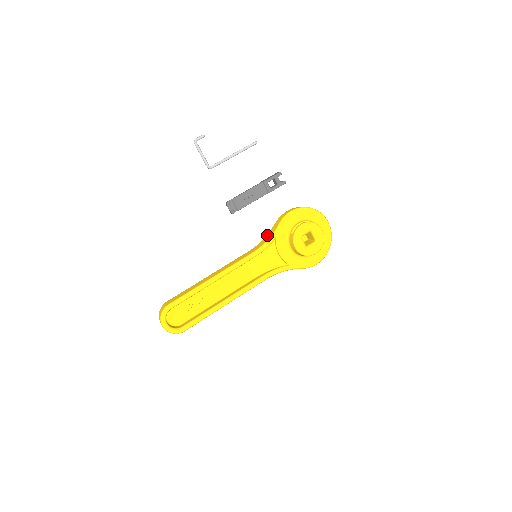
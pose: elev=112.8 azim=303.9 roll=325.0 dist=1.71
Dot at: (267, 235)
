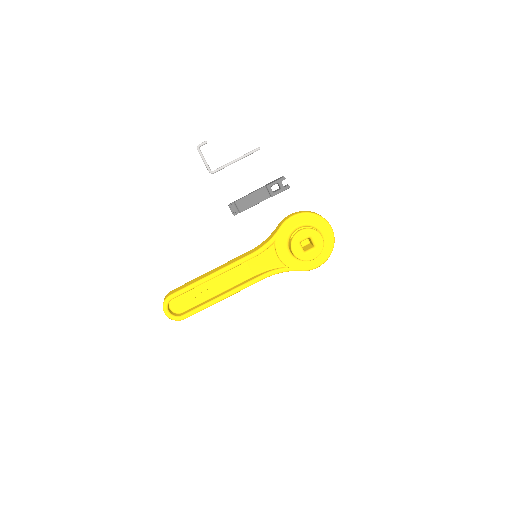
Dot at: (269, 236)
